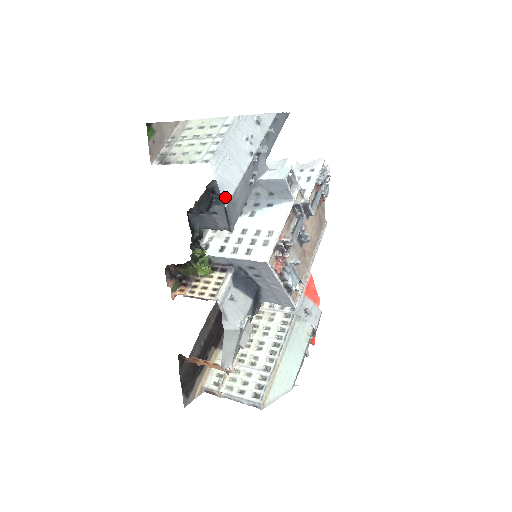
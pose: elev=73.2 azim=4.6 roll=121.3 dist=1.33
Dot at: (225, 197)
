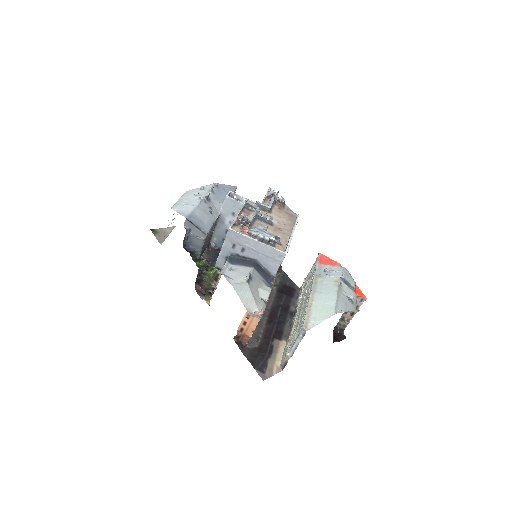
Dot at: (185, 215)
